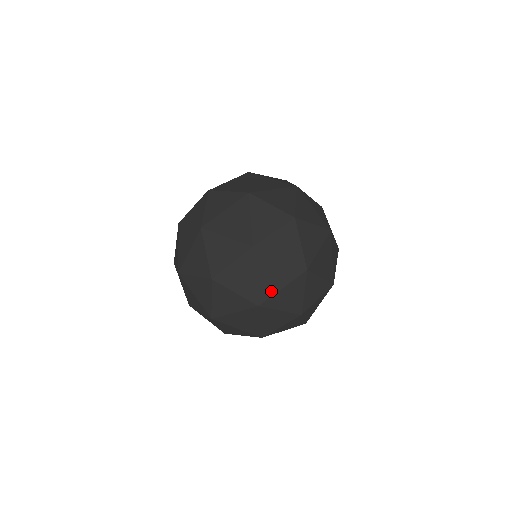
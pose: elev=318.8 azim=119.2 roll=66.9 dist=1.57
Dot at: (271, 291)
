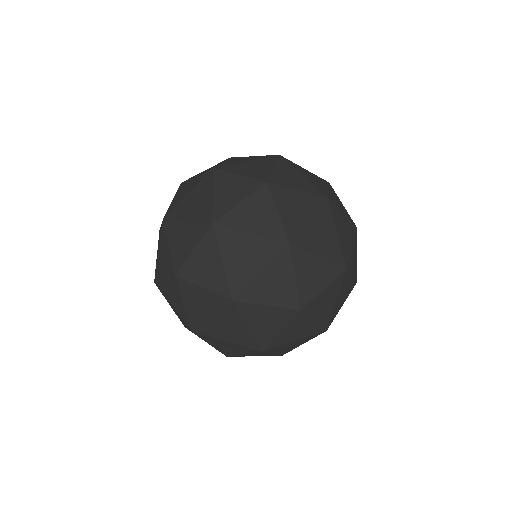
Dot at: (323, 189)
